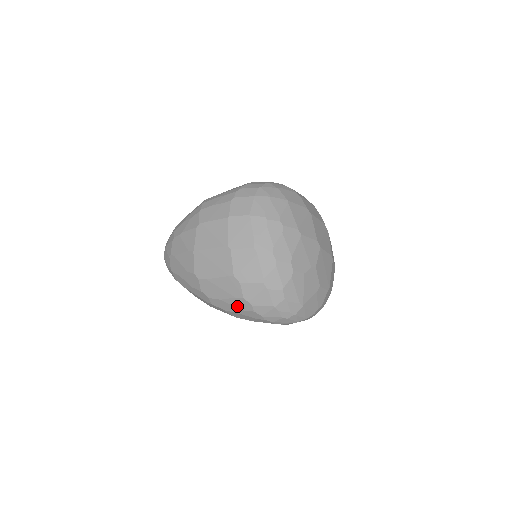
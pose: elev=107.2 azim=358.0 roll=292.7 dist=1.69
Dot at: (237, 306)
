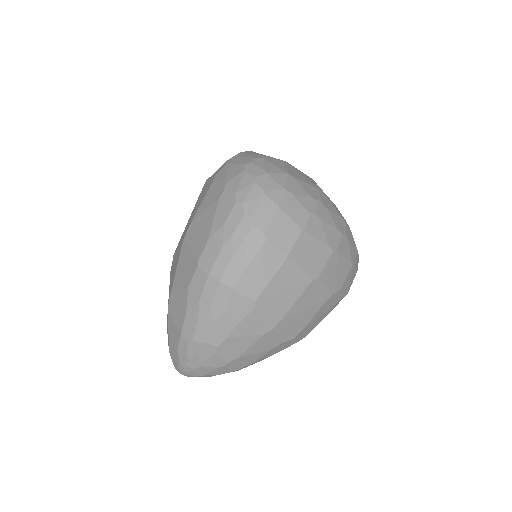
Dot at: occluded
